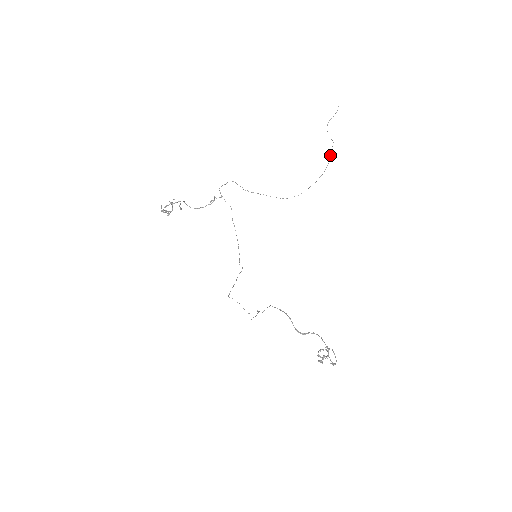
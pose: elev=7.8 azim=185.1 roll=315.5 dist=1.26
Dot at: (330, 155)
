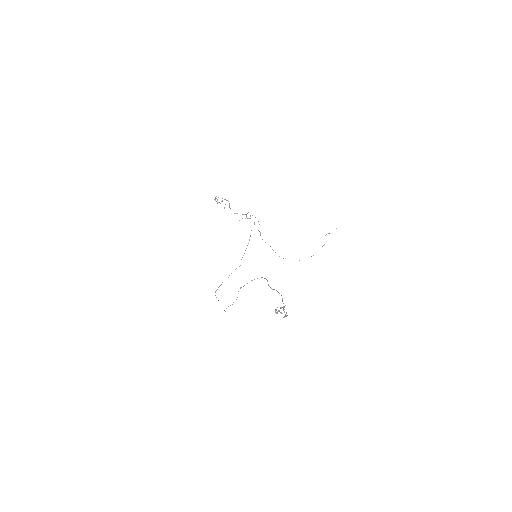
Dot at: occluded
